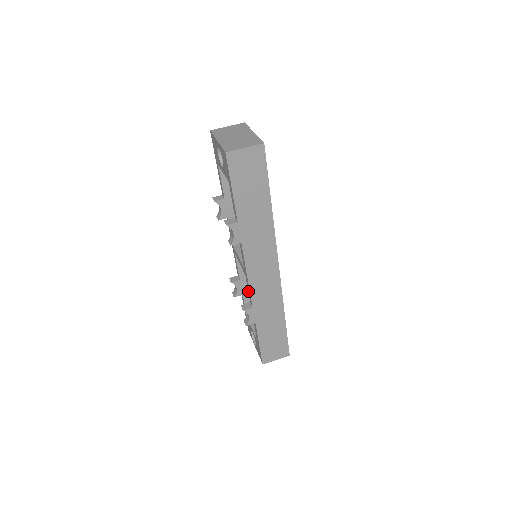
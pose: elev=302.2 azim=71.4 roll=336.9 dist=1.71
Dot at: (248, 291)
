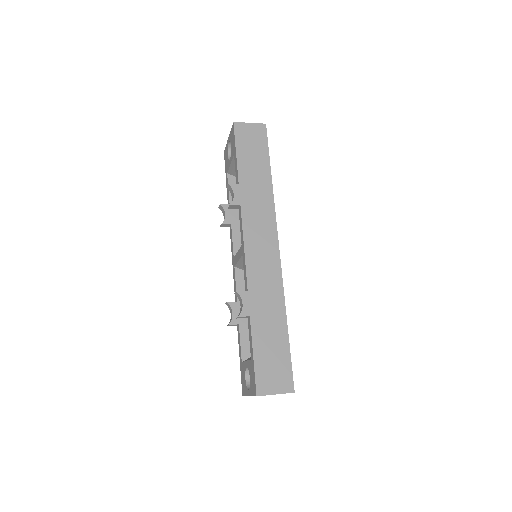
Dot at: (244, 275)
